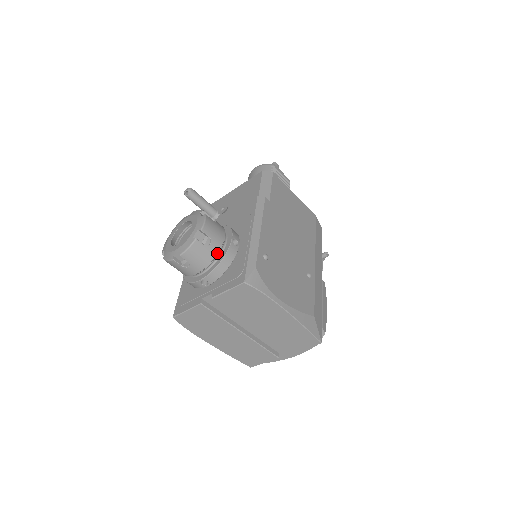
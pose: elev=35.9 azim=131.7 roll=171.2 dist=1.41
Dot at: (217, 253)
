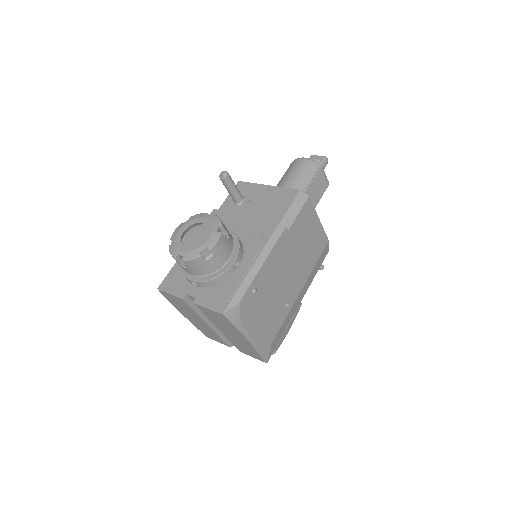
Dot at: (215, 270)
